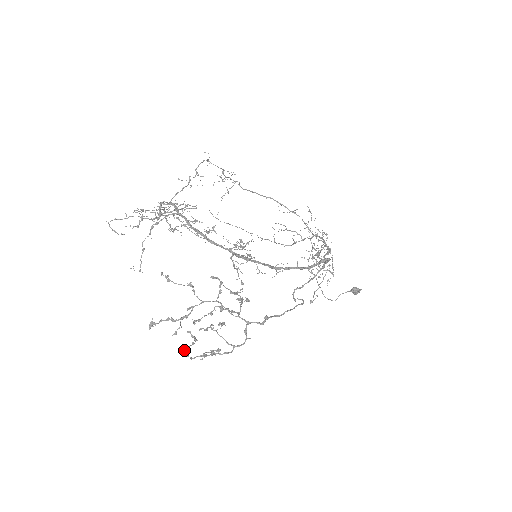
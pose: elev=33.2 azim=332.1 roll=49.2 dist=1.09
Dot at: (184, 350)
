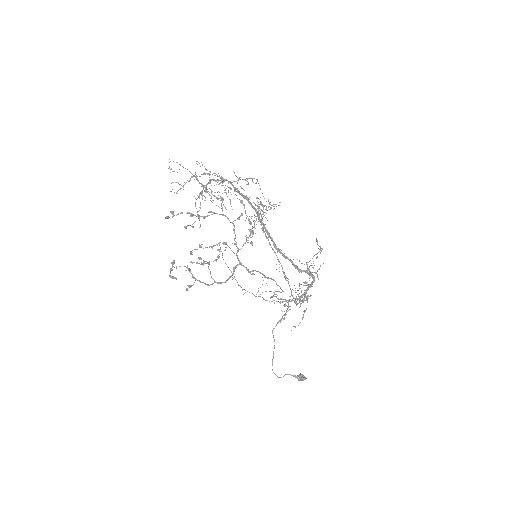
Dot at: (173, 262)
